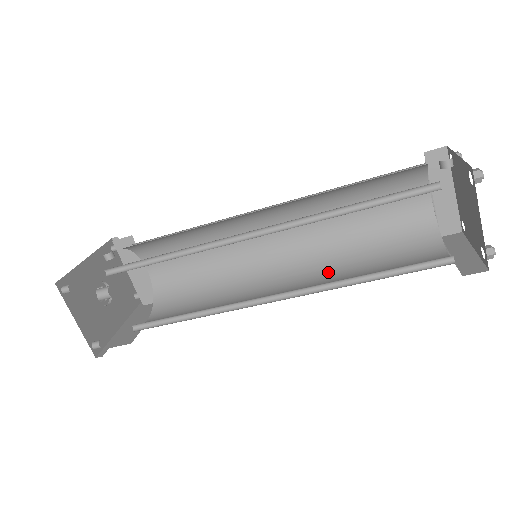
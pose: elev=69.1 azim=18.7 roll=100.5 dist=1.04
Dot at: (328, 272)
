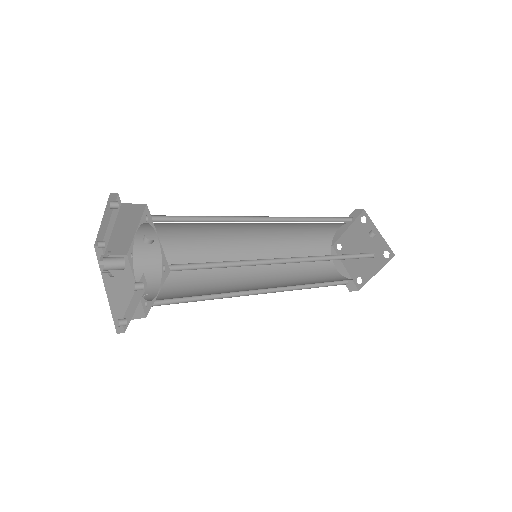
Dot at: (276, 264)
